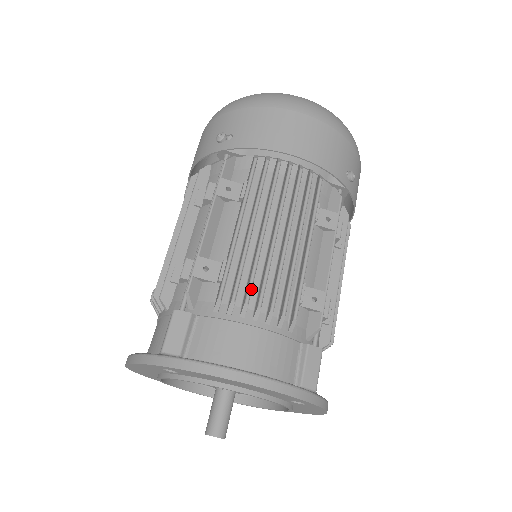
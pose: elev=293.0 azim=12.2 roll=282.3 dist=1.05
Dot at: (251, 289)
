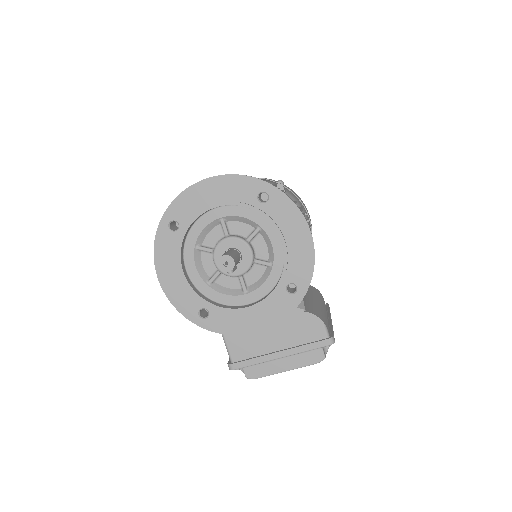
Dot at: occluded
